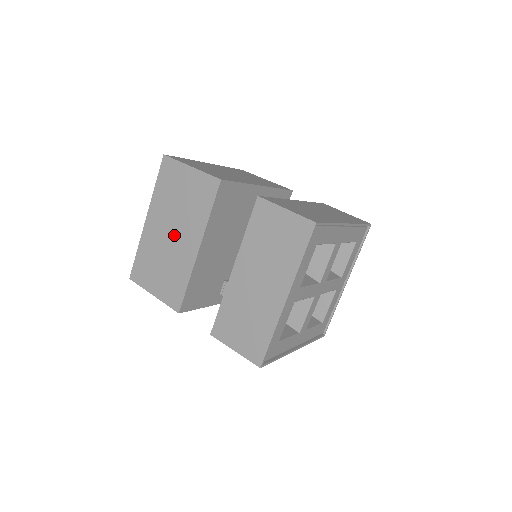
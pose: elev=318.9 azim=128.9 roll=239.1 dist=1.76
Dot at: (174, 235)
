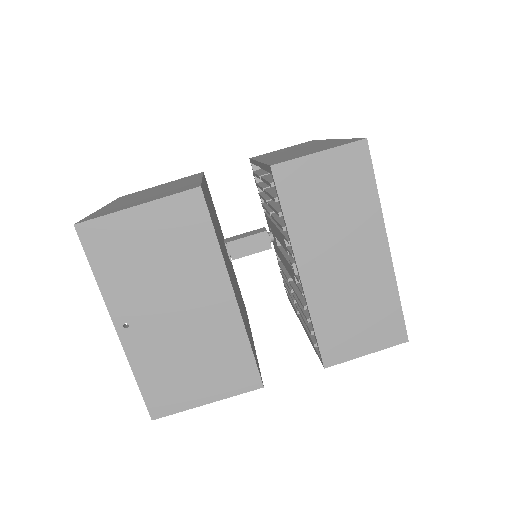
Dot at: occluded
